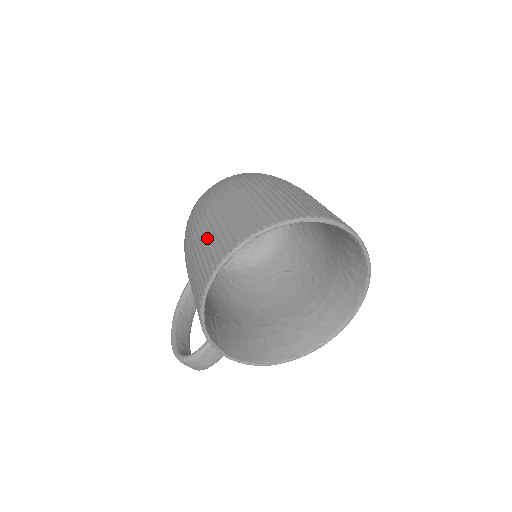
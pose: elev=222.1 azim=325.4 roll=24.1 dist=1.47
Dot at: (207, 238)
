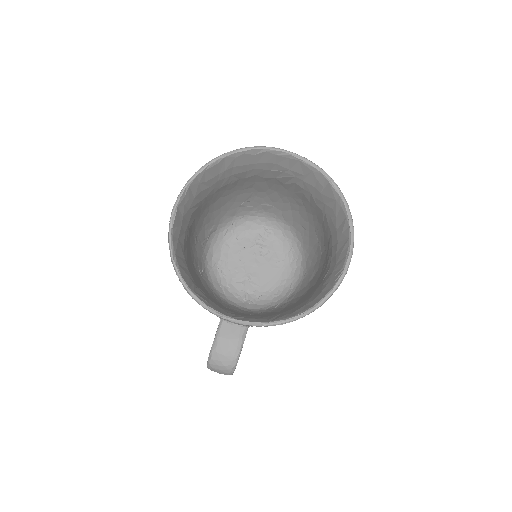
Dot at: occluded
